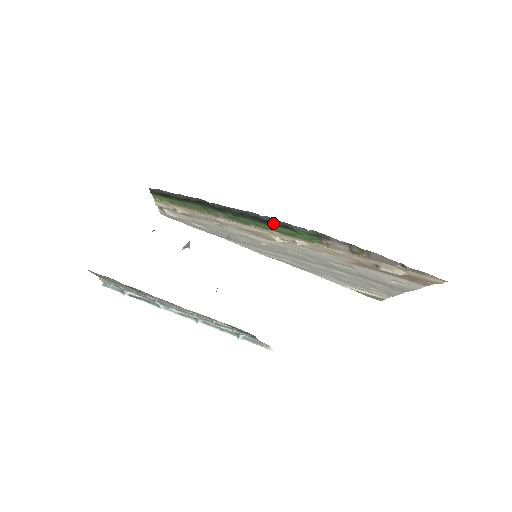
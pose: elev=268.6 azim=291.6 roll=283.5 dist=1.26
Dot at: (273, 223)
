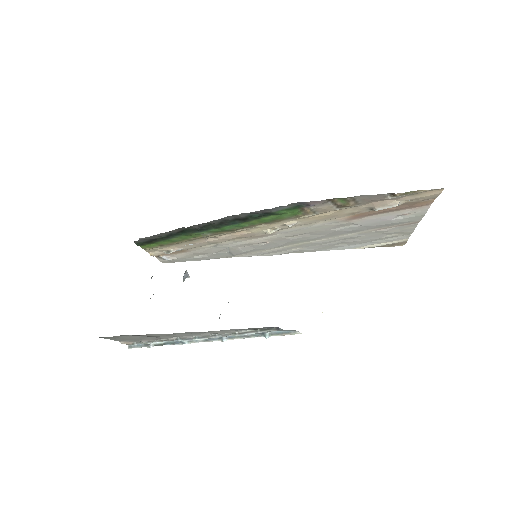
Dot at: (253, 217)
